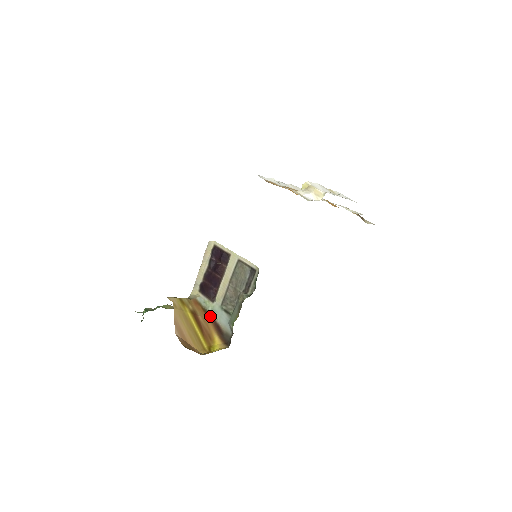
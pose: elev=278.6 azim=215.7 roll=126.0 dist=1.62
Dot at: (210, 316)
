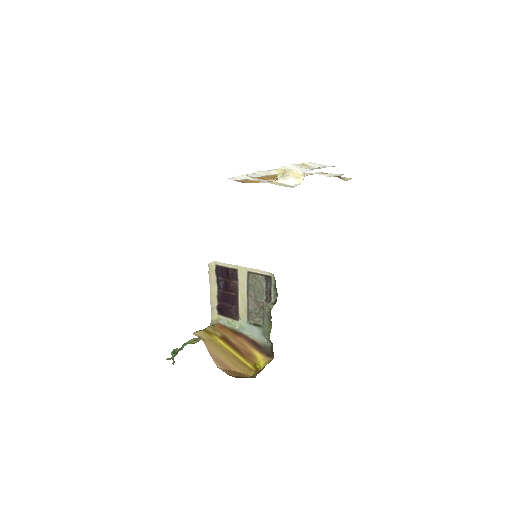
Dot at: (241, 335)
